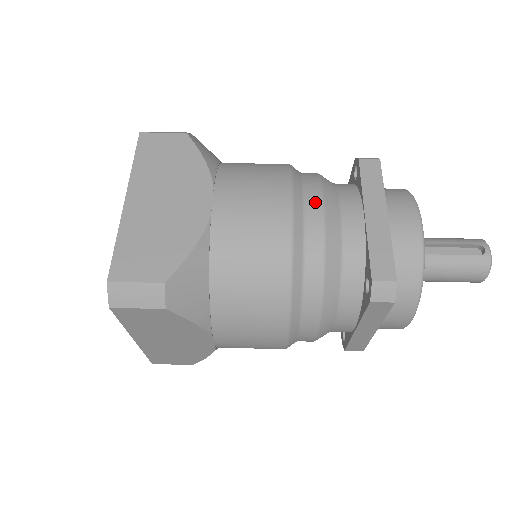
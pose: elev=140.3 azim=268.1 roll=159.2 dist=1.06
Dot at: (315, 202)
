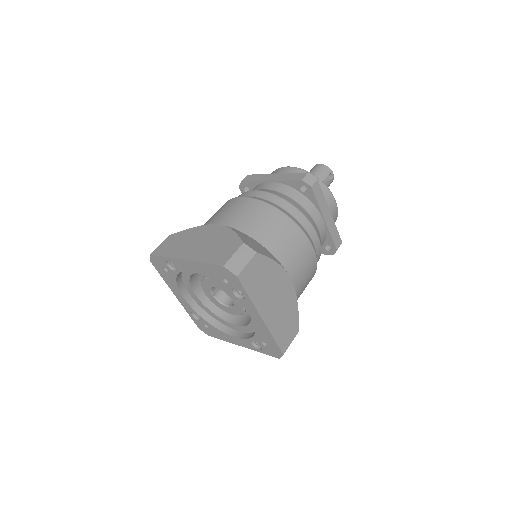
Dot at: (314, 235)
